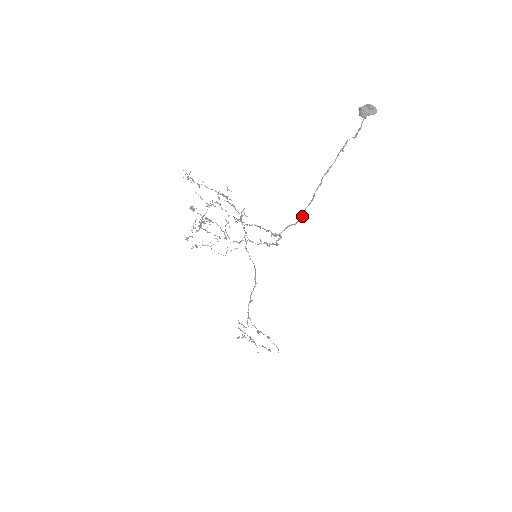
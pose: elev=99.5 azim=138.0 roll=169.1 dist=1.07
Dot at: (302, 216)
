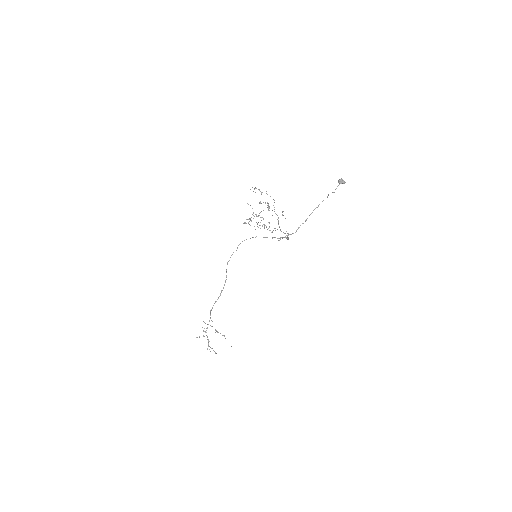
Dot at: occluded
